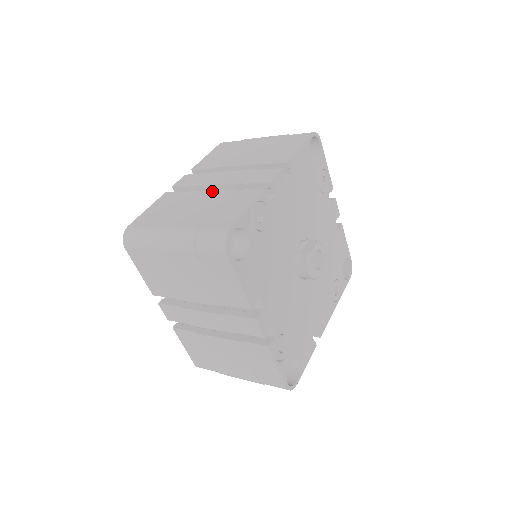
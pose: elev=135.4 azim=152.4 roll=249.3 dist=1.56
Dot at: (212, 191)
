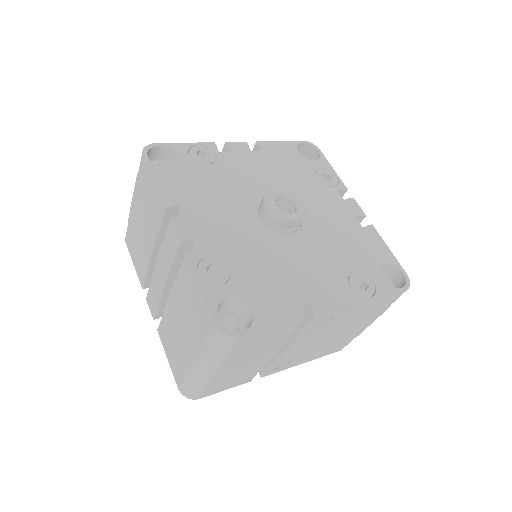
Dot at: occluded
